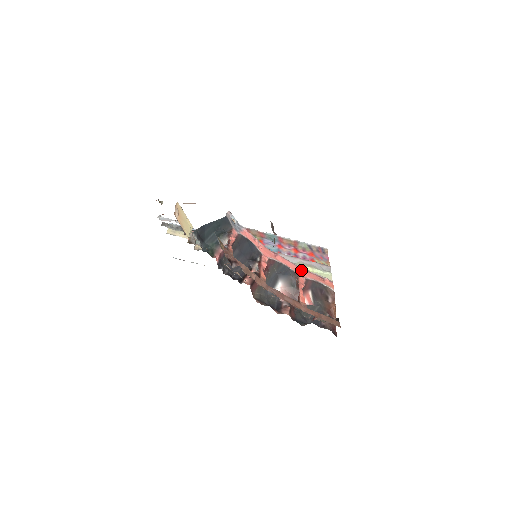
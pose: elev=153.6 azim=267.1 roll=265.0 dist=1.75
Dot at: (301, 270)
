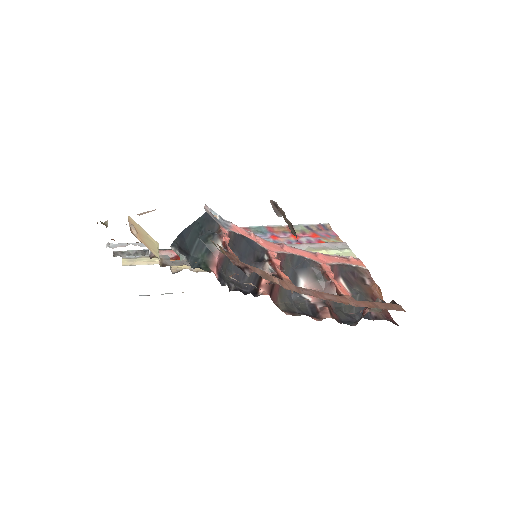
Dot at: (318, 256)
